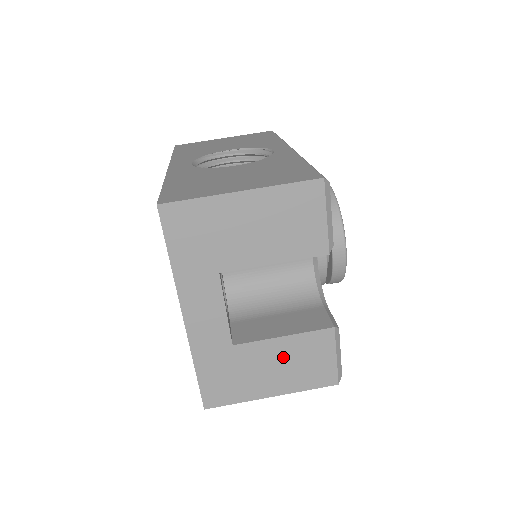
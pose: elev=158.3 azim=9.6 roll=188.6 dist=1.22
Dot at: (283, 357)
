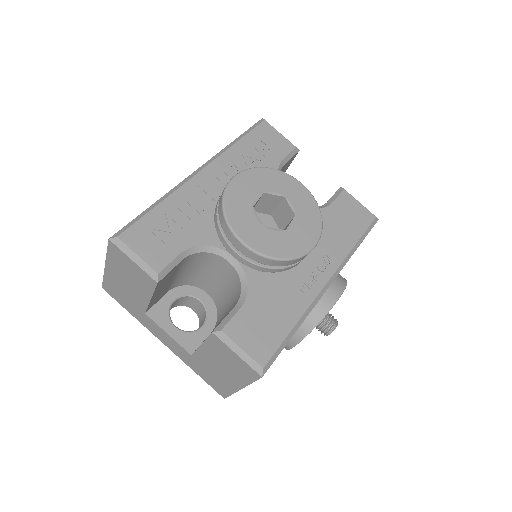
Dot at: (216, 359)
